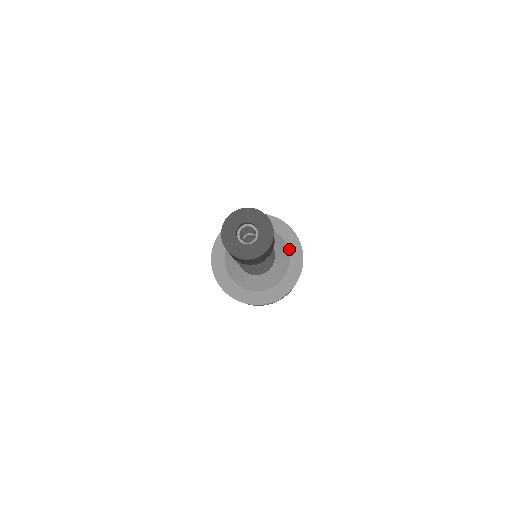
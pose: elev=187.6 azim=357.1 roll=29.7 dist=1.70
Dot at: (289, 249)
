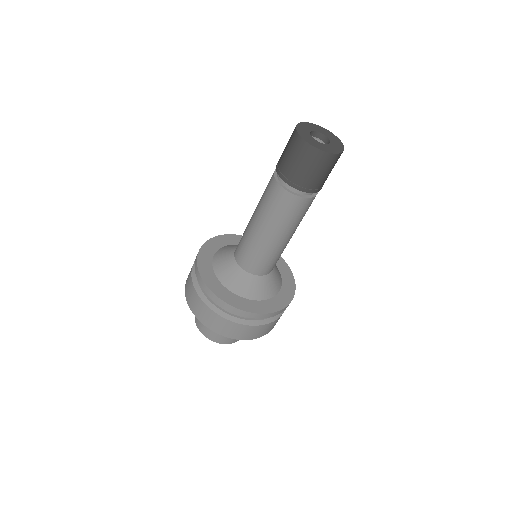
Dot at: (282, 277)
